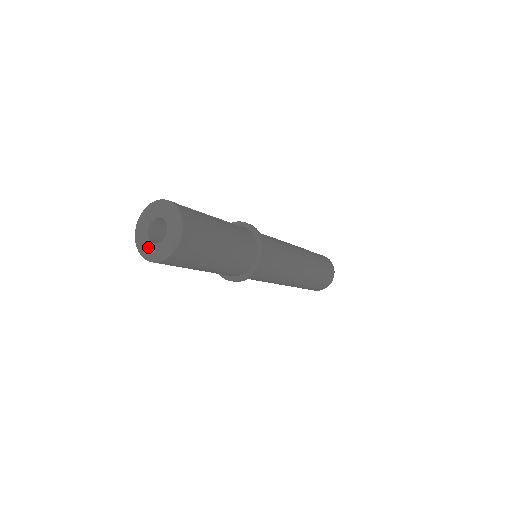
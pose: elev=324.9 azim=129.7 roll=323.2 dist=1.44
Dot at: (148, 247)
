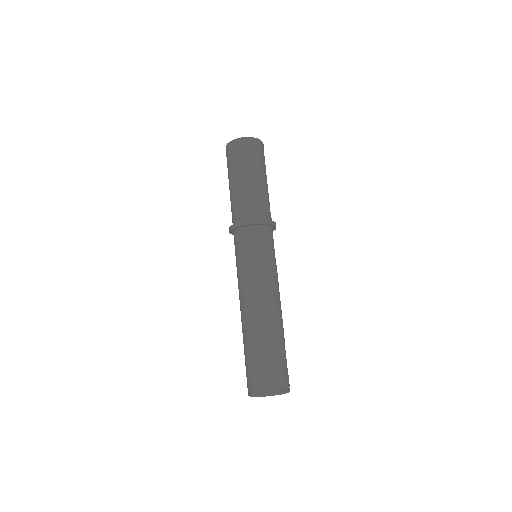
Dot at: occluded
